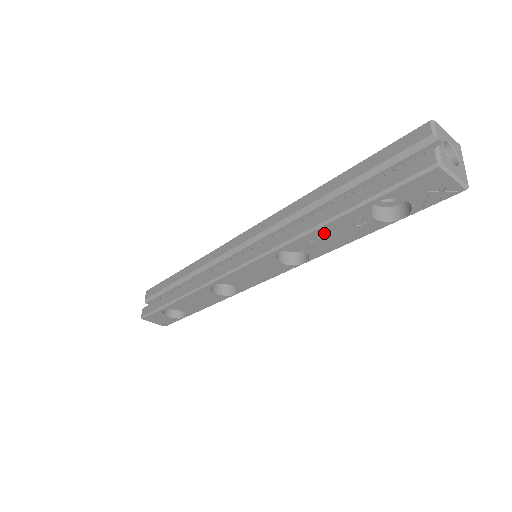
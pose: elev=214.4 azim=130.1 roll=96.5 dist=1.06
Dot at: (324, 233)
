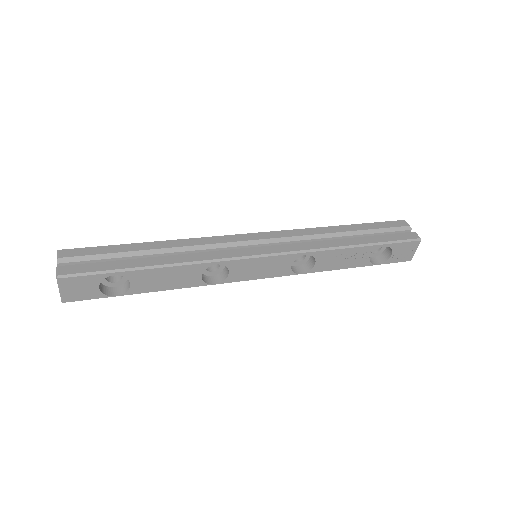
Dot at: (342, 254)
